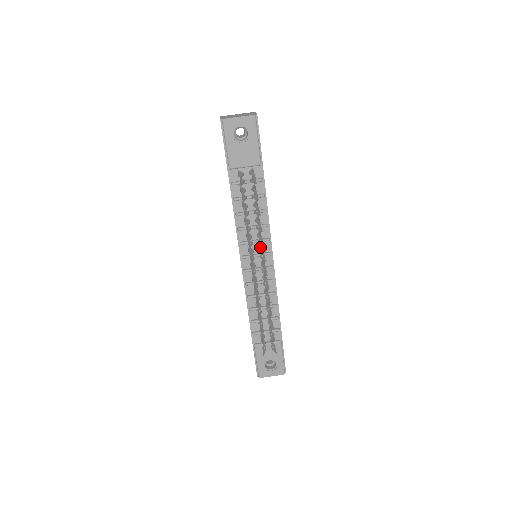
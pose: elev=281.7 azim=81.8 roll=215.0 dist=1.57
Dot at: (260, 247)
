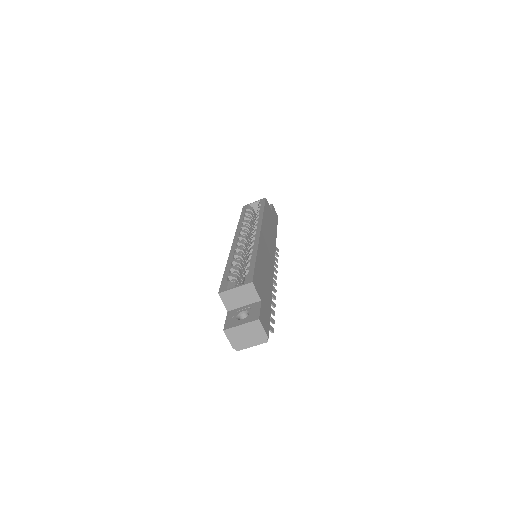
Dot at: occluded
